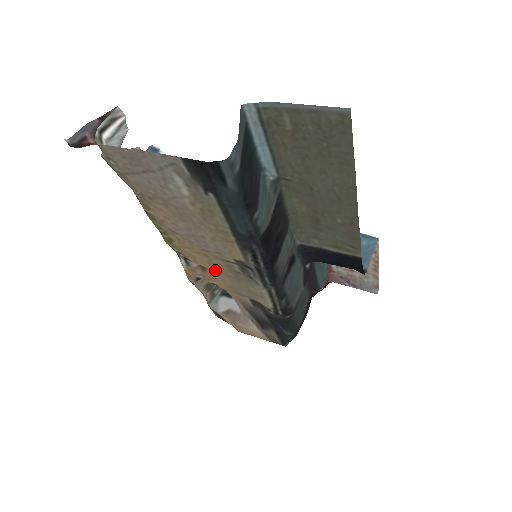
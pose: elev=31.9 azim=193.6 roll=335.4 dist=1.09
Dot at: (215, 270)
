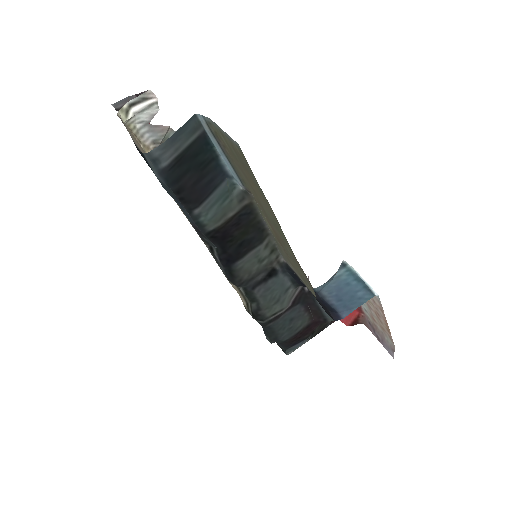
Dot at: occluded
